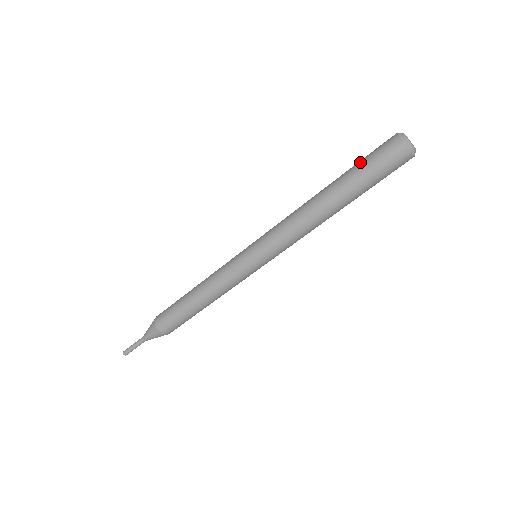
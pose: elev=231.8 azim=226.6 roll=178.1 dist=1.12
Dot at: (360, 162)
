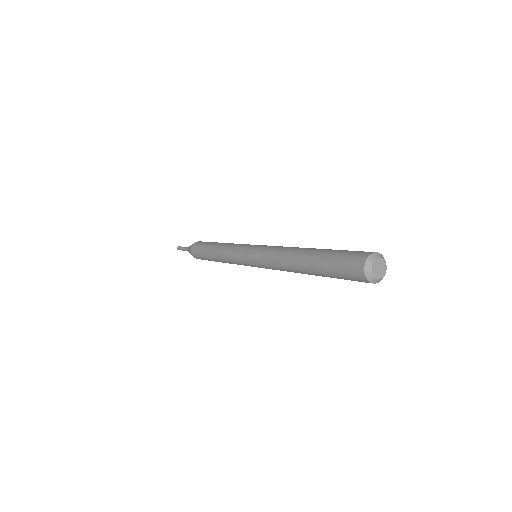
Dot at: (330, 267)
